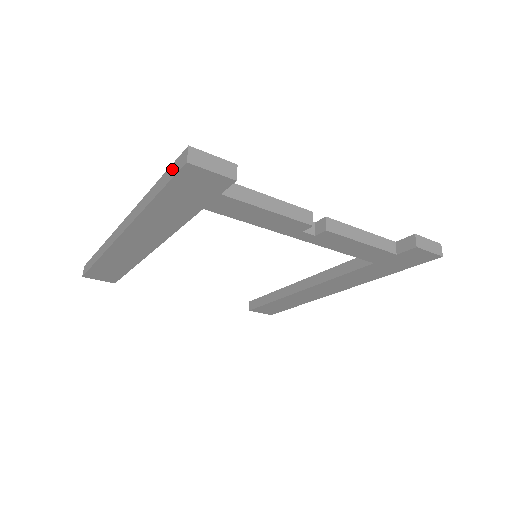
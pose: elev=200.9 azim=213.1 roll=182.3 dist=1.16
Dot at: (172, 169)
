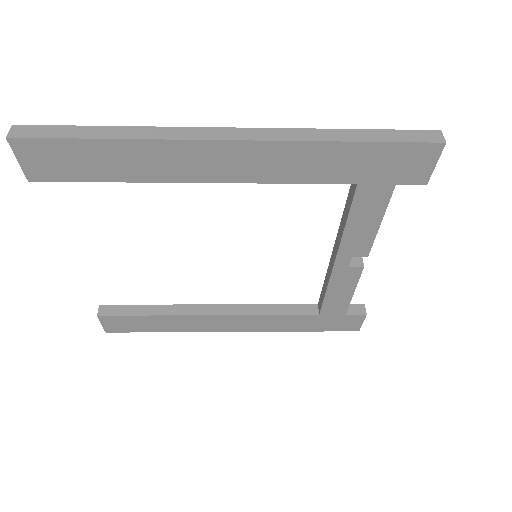
Dot at: (406, 134)
